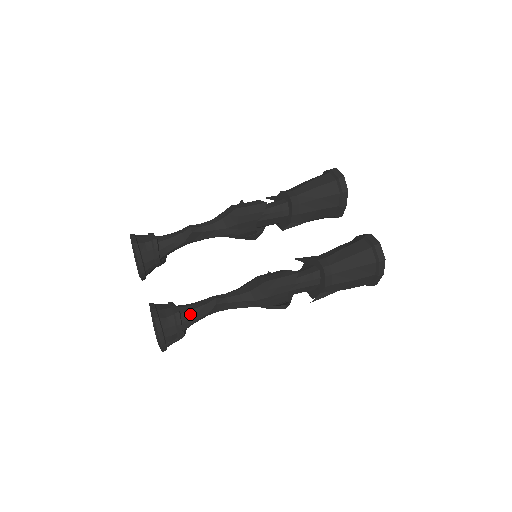
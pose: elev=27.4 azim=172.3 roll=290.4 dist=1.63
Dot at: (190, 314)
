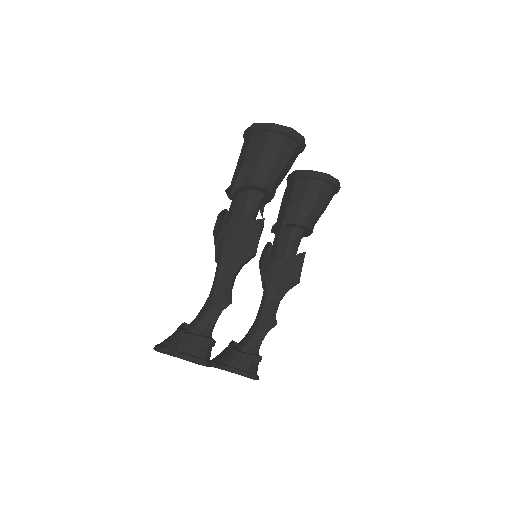
Dot at: occluded
